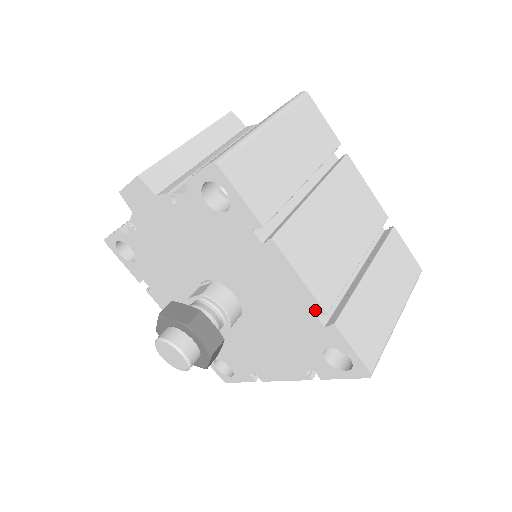
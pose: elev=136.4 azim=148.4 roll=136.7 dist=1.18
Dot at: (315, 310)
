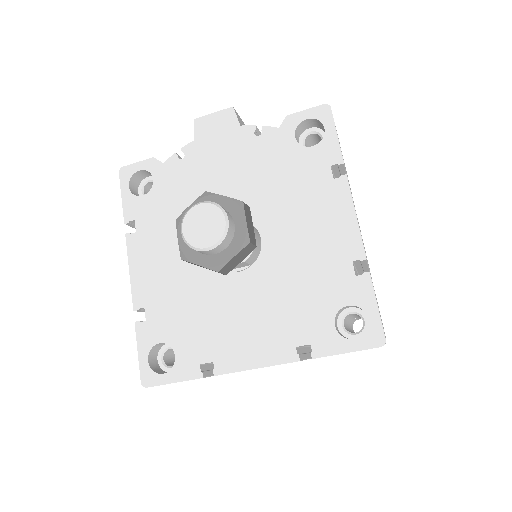
Dot at: (355, 254)
